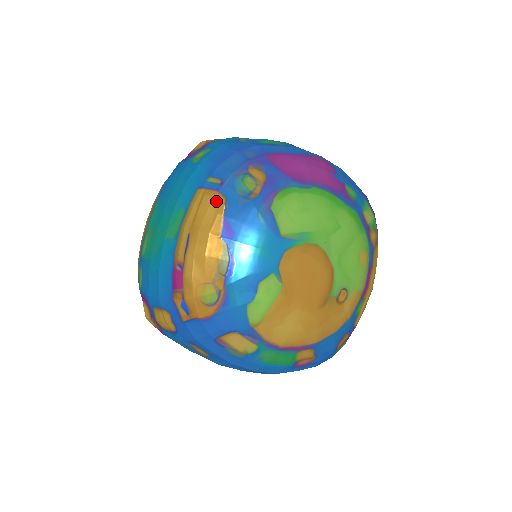
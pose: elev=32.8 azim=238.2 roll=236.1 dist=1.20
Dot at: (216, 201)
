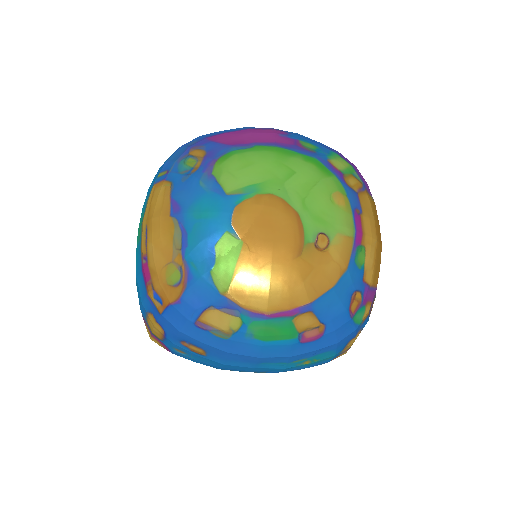
Dot at: (163, 188)
